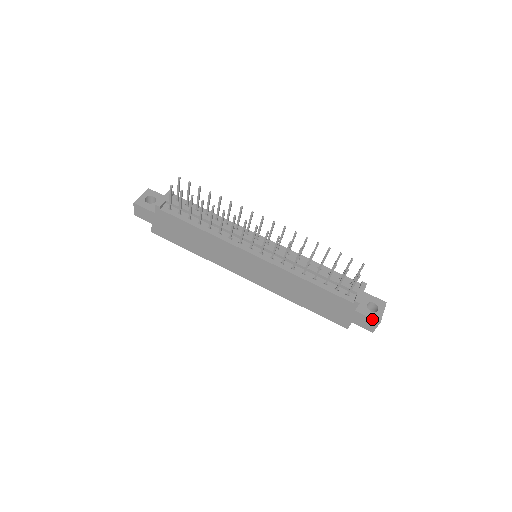
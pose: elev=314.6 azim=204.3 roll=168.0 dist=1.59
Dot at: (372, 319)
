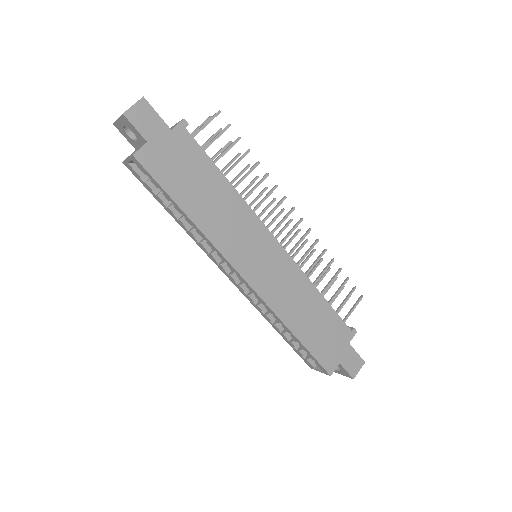
Dot at: occluded
